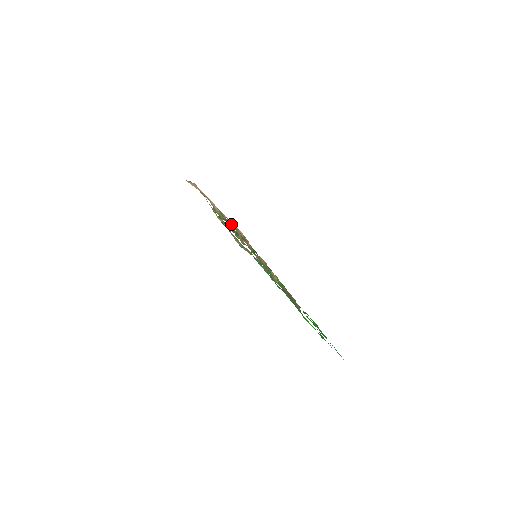
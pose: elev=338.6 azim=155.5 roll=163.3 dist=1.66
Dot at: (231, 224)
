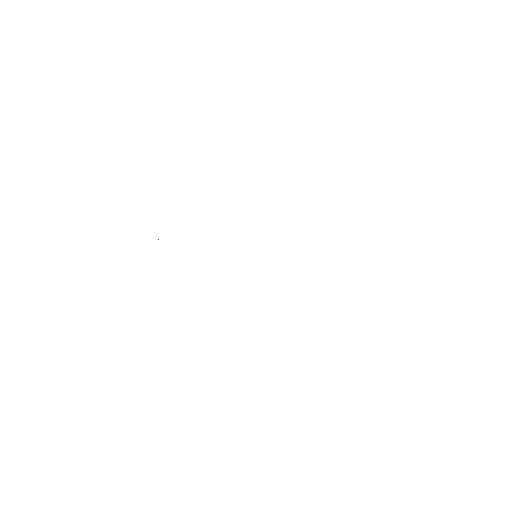
Dot at: occluded
